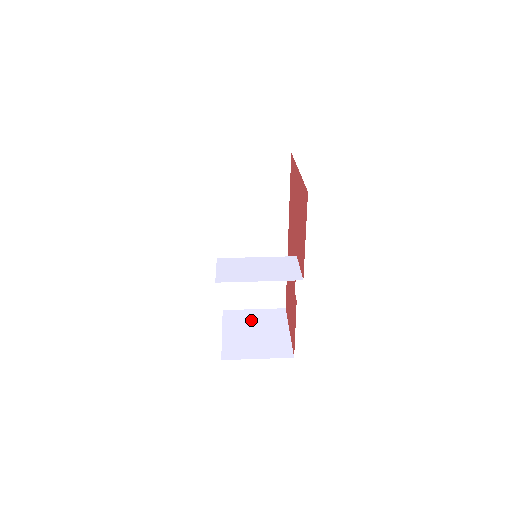
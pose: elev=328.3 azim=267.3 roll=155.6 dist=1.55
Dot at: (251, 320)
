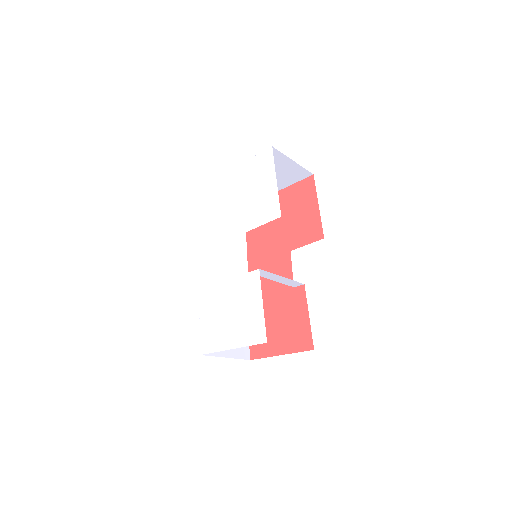
Dot at: occluded
